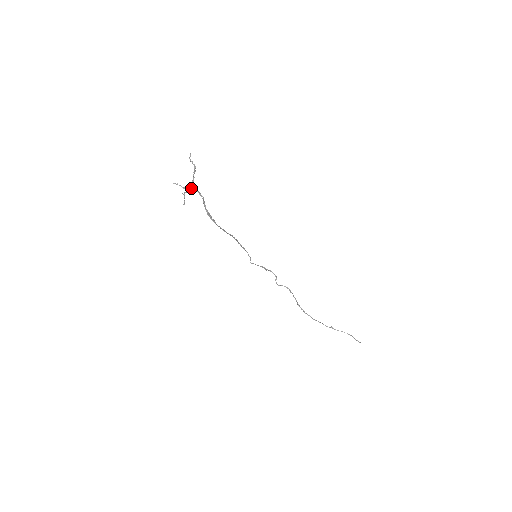
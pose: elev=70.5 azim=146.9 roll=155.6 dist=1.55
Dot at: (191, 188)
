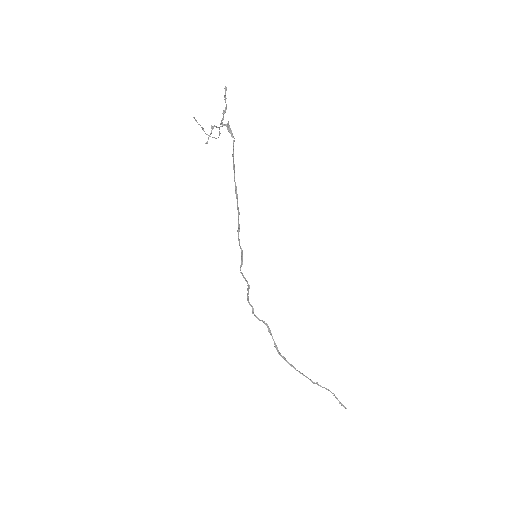
Dot at: (220, 126)
